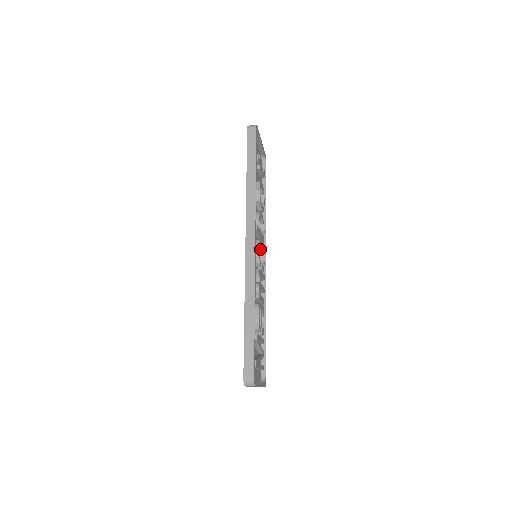
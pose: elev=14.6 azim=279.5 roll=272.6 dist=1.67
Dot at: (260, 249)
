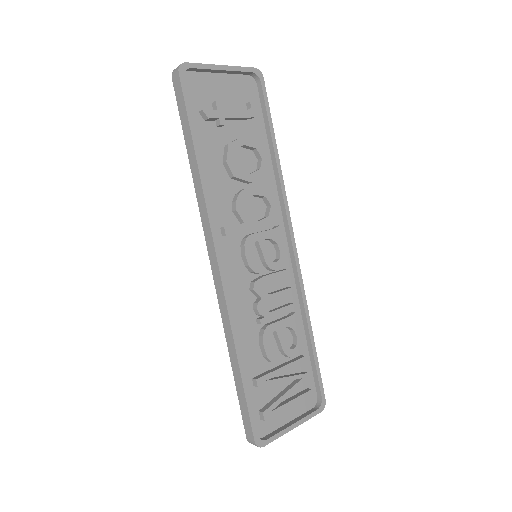
Dot at: (258, 245)
